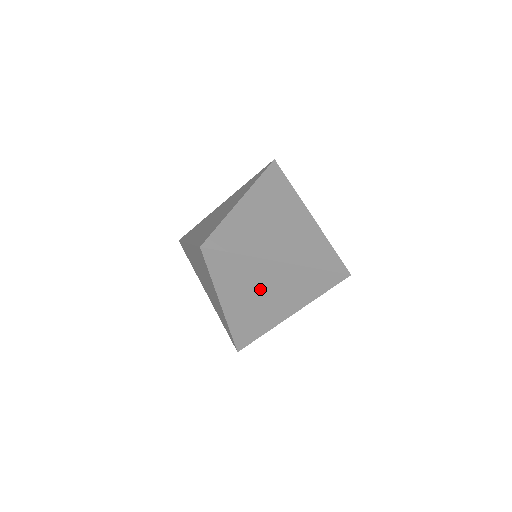
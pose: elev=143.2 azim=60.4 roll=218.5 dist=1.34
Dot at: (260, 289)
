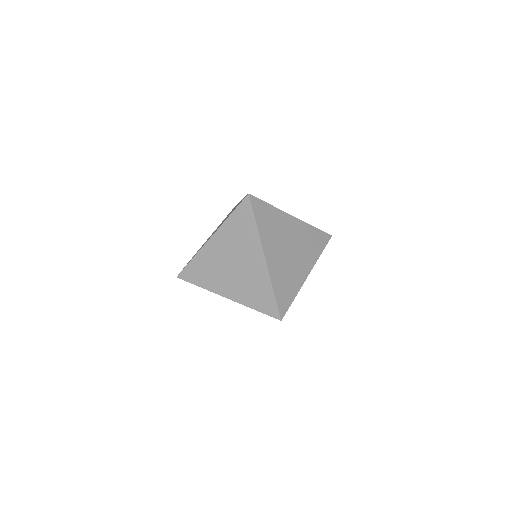
Dot at: (287, 243)
